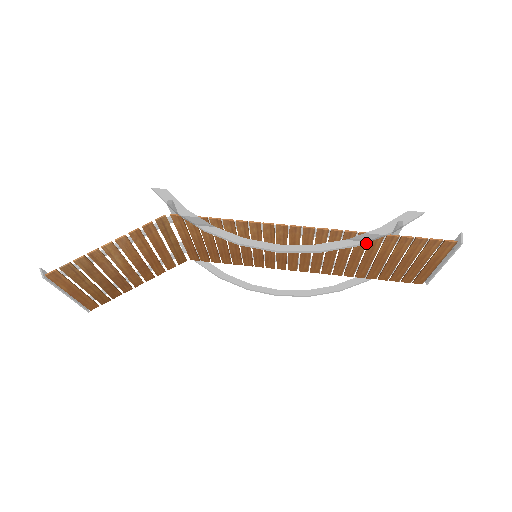
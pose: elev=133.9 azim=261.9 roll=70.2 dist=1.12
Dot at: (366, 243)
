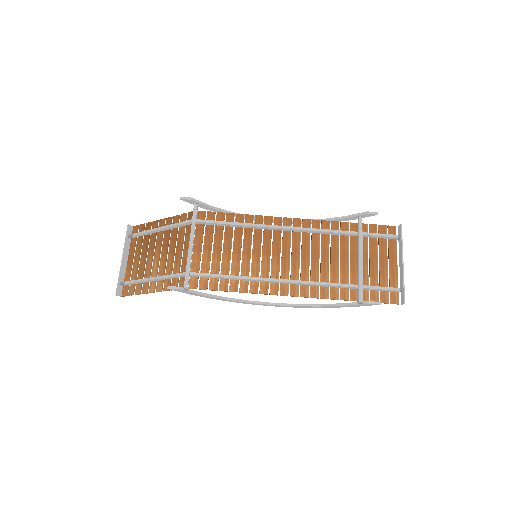
Dot at: occluded
